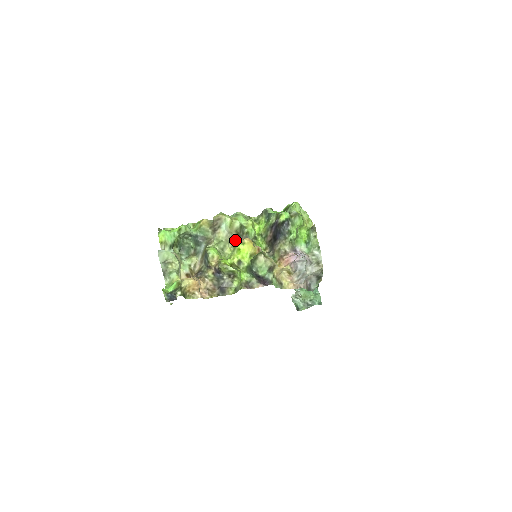
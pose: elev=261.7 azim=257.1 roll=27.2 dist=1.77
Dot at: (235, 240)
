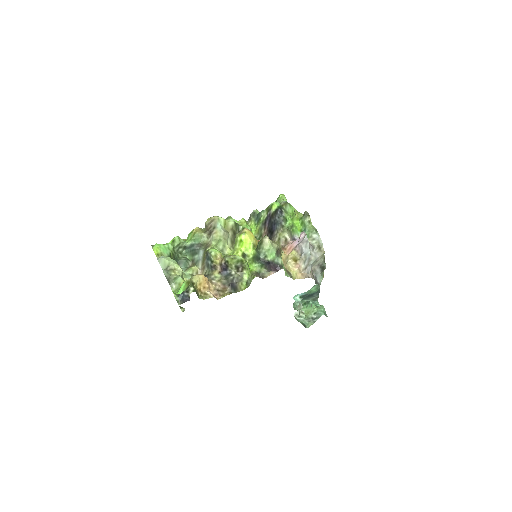
Dot at: (232, 240)
